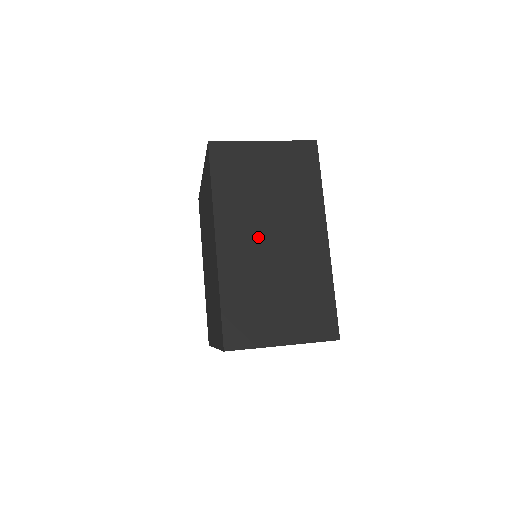
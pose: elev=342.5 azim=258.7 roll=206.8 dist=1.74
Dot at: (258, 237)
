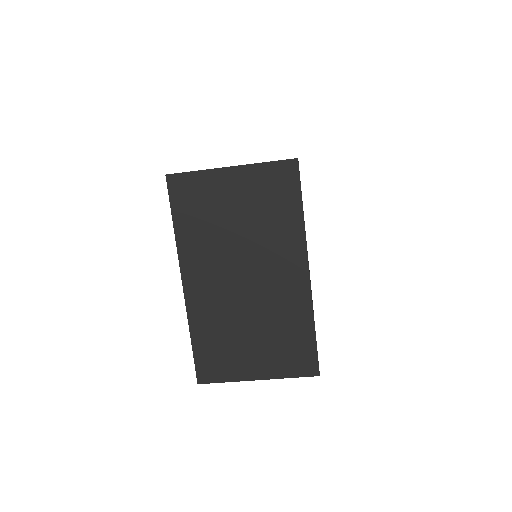
Dot at: occluded
